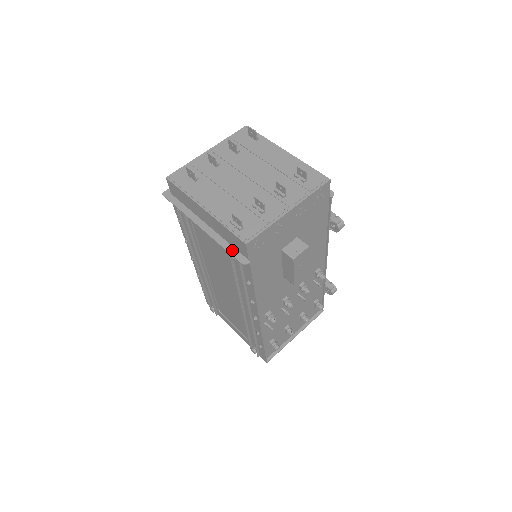
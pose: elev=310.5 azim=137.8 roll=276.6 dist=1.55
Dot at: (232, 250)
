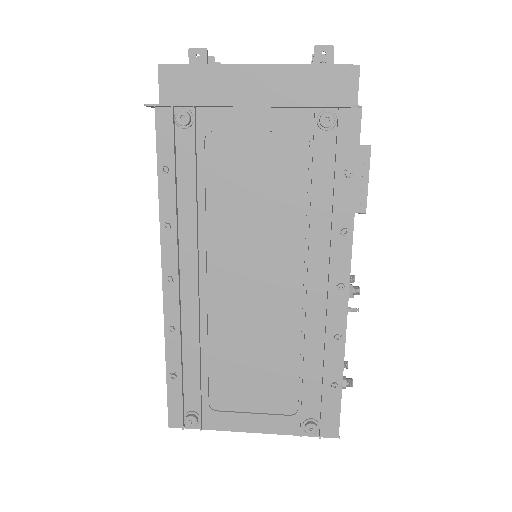
Dot at: (325, 105)
